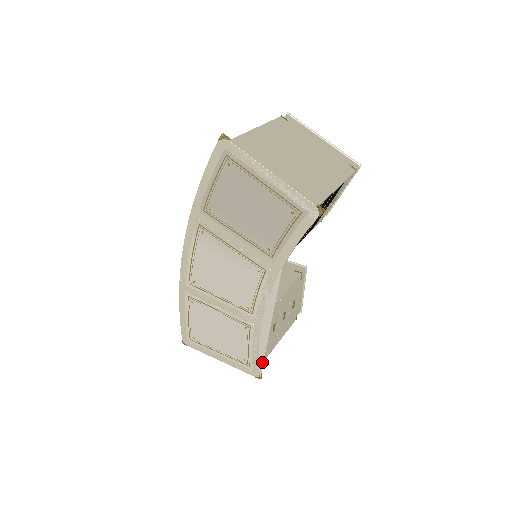
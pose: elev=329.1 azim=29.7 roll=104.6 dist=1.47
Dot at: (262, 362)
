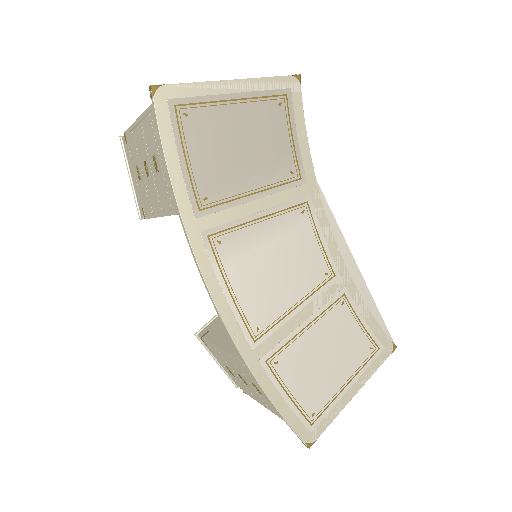
Dot at: (382, 322)
